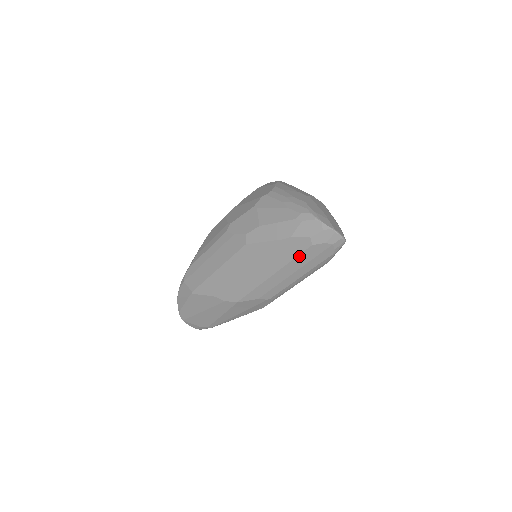
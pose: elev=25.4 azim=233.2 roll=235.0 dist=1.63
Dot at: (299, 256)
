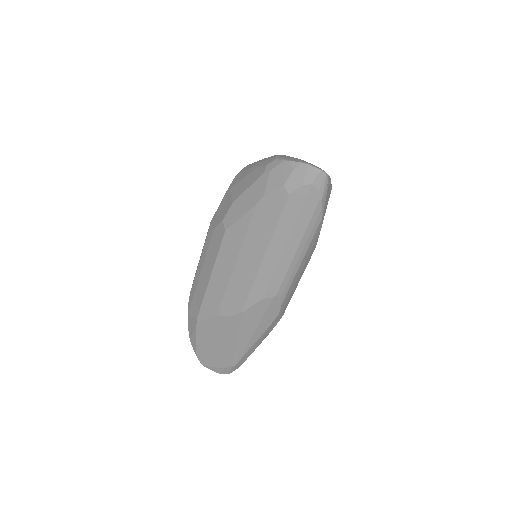
Dot at: (281, 217)
